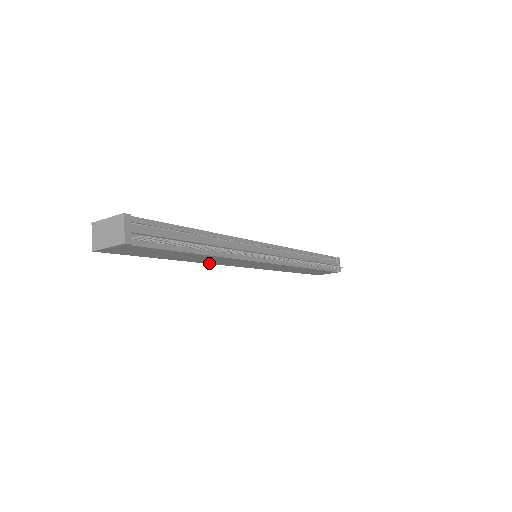
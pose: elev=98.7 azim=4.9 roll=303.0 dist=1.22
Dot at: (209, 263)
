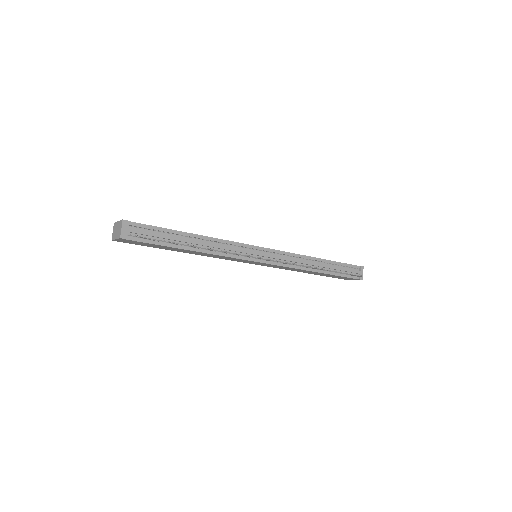
Dot at: occluded
